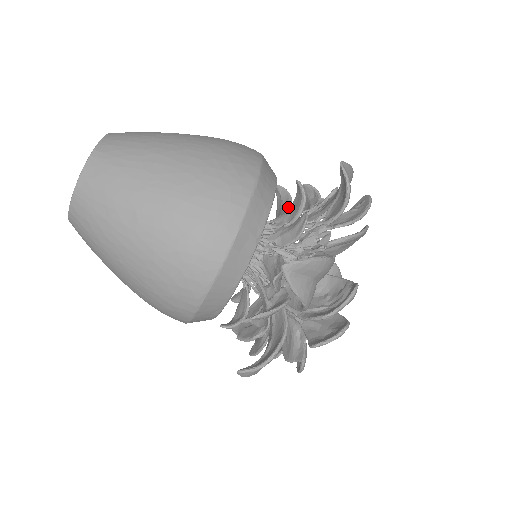
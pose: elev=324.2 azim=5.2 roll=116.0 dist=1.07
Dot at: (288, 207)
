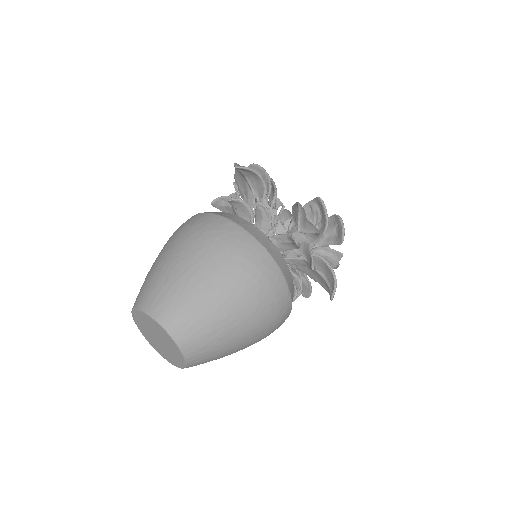
Dot at: occluded
